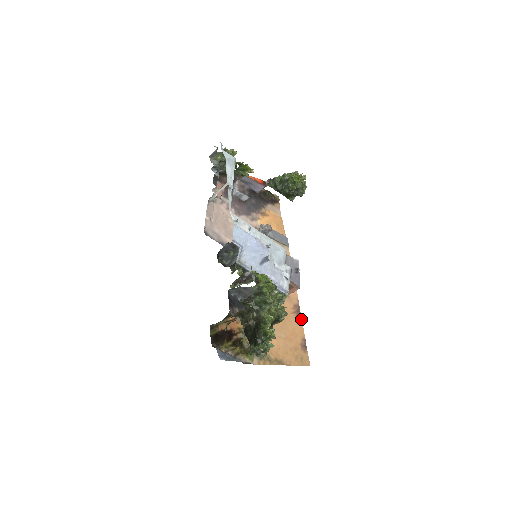
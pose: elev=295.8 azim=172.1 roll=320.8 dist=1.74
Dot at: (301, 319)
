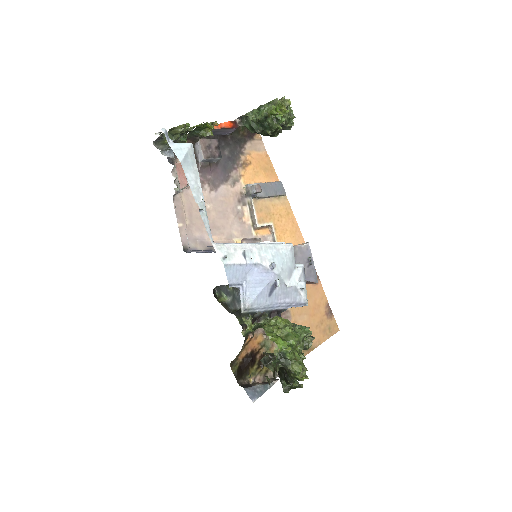
Dot at: (320, 283)
